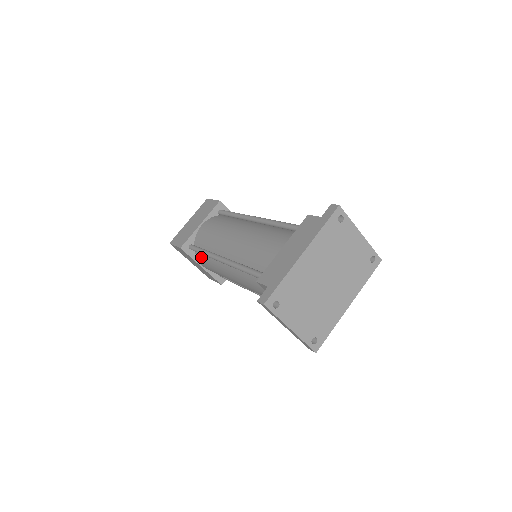
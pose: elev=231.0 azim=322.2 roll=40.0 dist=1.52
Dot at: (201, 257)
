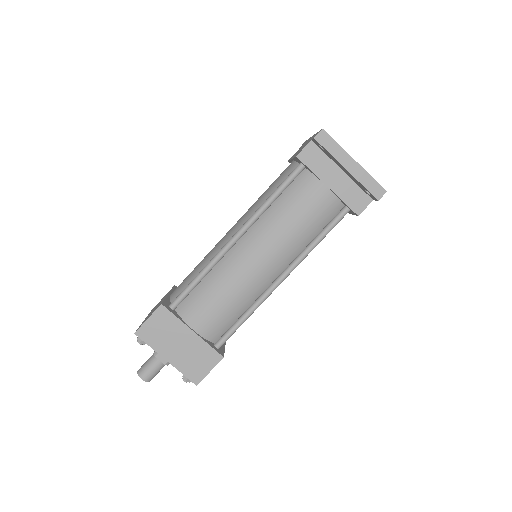
Dot at: (192, 303)
